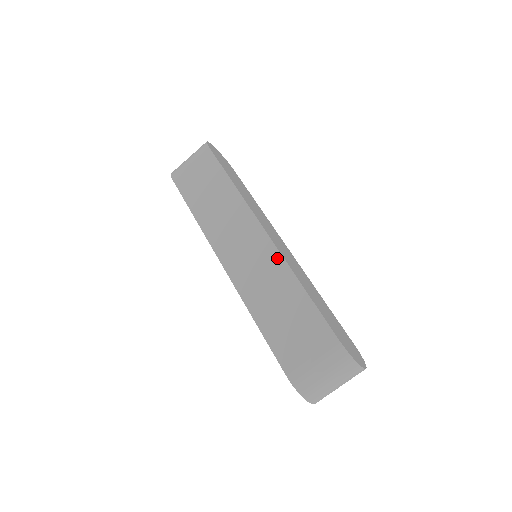
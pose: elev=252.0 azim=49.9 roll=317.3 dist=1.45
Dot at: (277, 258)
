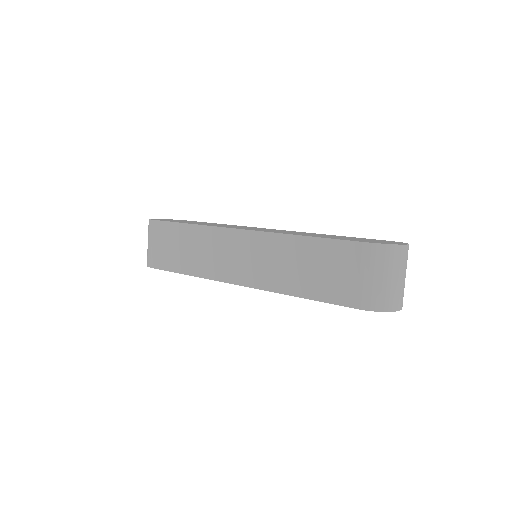
Dot at: (267, 238)
